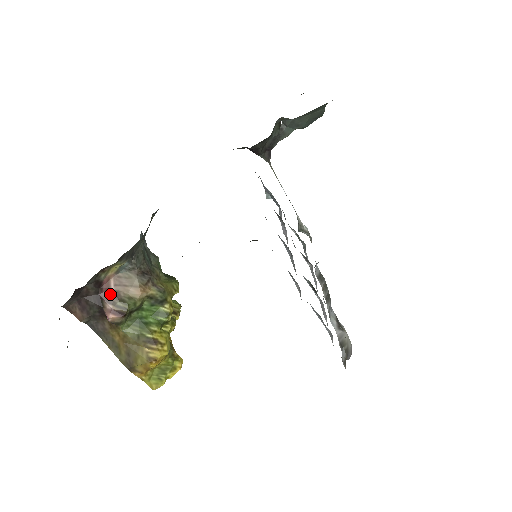
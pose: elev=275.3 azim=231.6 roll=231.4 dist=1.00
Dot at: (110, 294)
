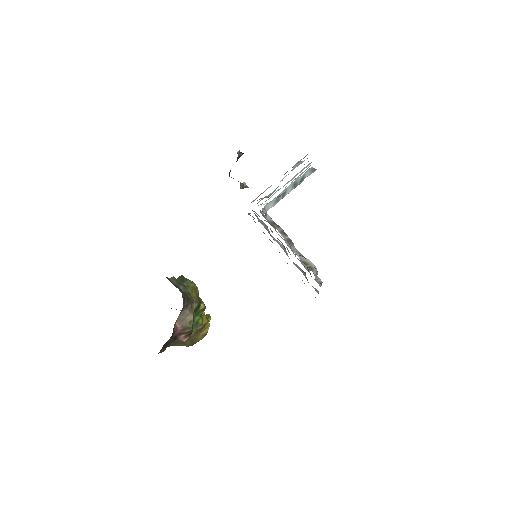
Dot at: (179, 331)
